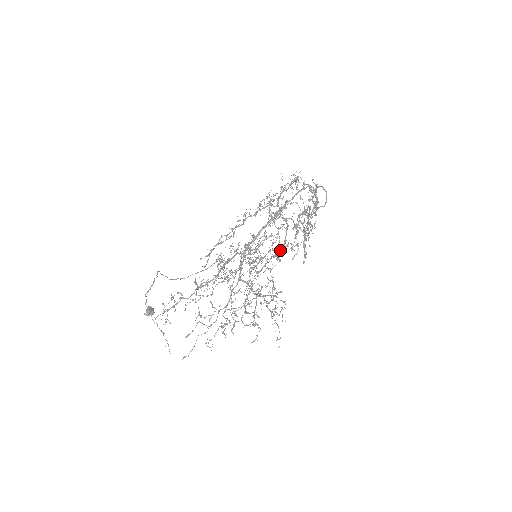
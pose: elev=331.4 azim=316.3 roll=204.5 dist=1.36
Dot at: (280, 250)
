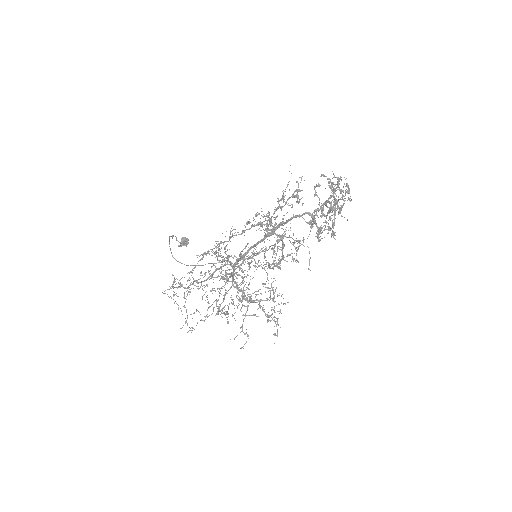
Dot at: (276, 264)
